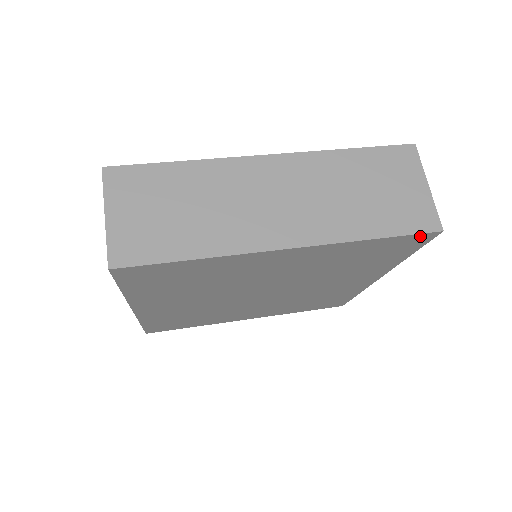
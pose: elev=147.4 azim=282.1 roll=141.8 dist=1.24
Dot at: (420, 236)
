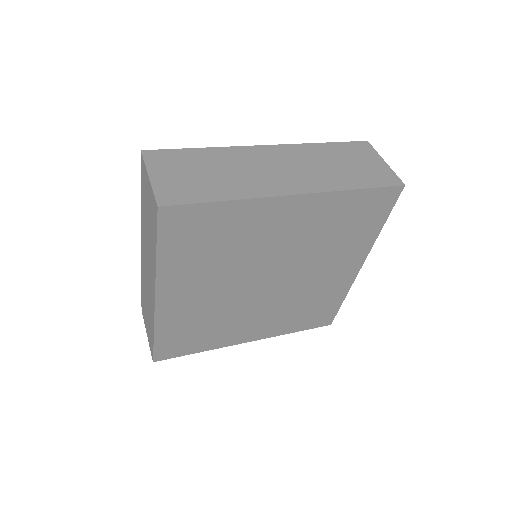
Dot at: (389, 191)
